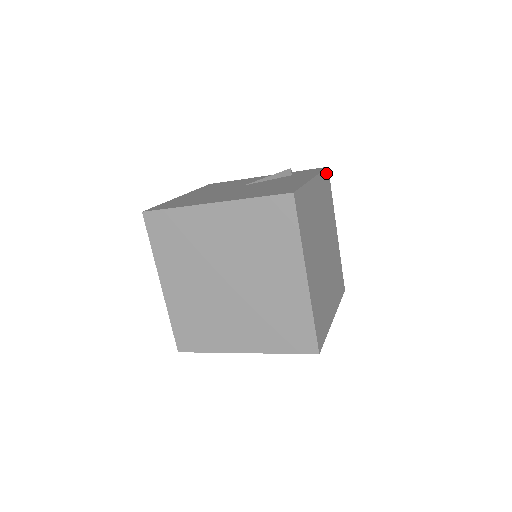
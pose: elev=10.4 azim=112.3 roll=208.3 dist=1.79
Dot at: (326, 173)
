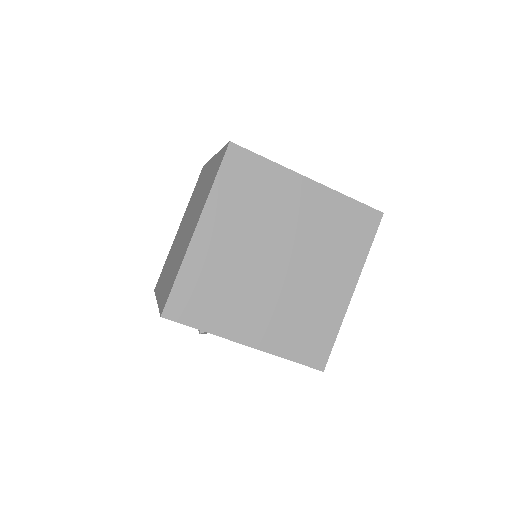
Dot at: occluded
